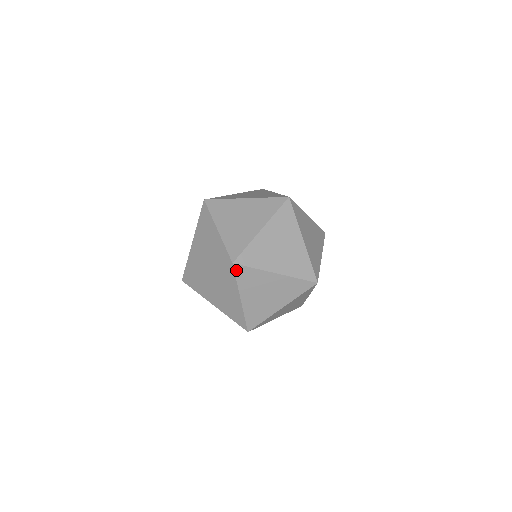
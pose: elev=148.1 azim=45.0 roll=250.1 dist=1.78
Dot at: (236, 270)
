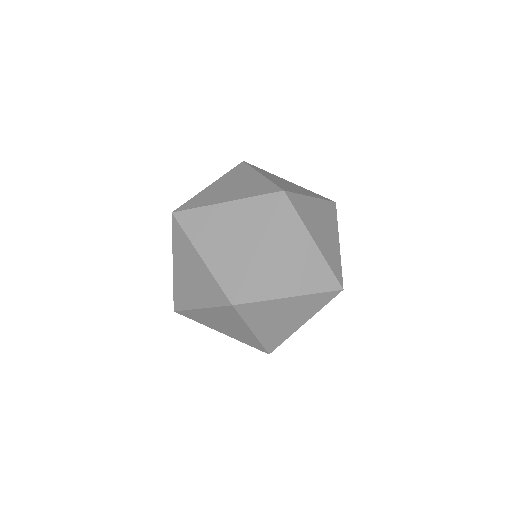
Dot at: (238, 310)
